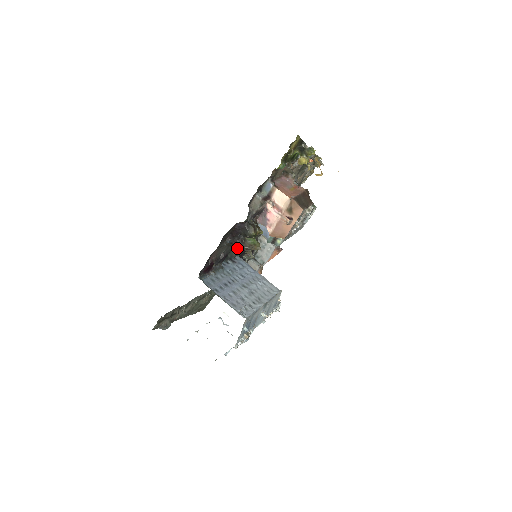
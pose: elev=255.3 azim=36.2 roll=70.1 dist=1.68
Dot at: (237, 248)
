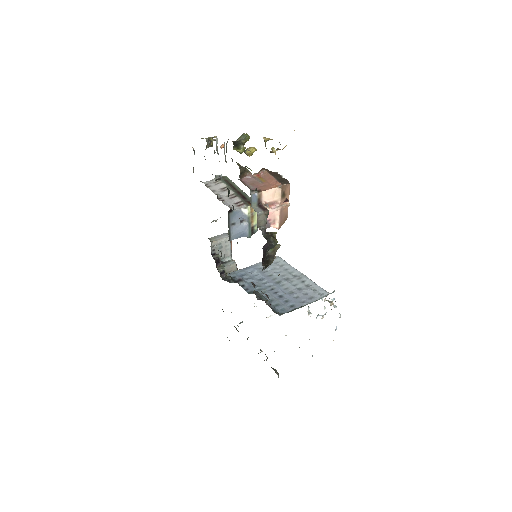
Dot at: occluded
